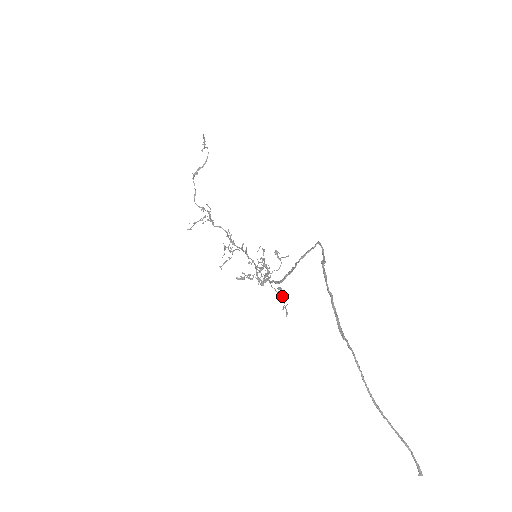
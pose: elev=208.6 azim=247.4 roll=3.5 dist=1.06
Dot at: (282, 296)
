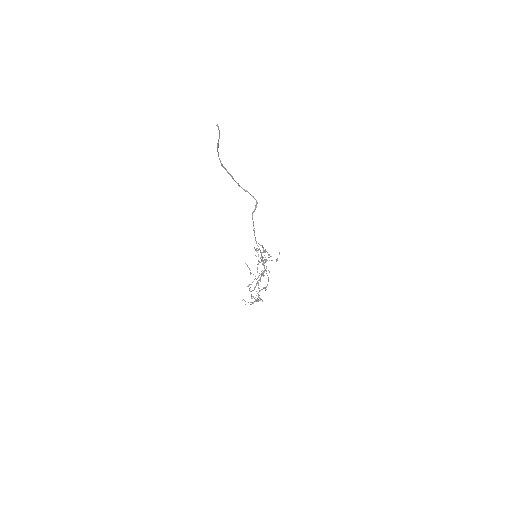
Dot at: (263, 249)
